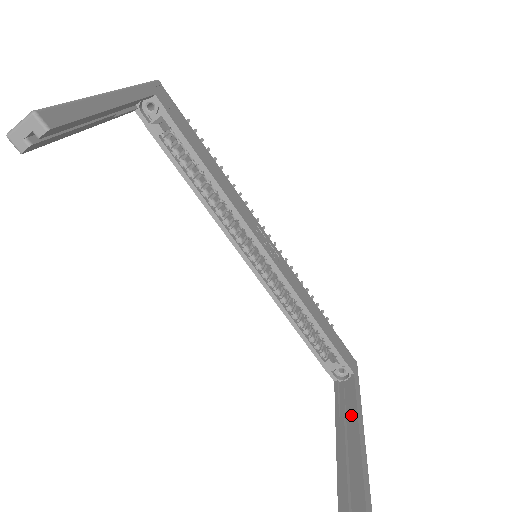
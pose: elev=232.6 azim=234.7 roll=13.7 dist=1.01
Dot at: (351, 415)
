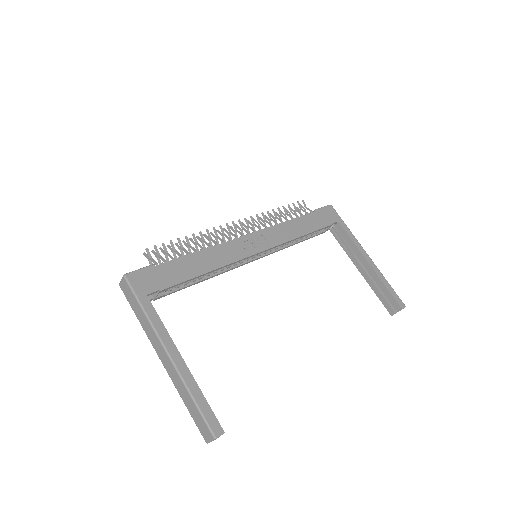
Dot at: (357, 253)
